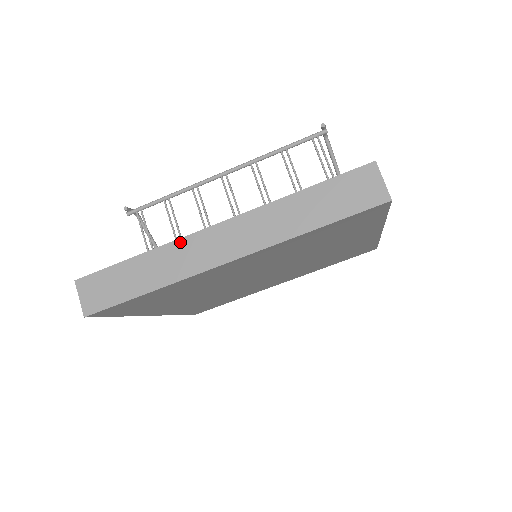
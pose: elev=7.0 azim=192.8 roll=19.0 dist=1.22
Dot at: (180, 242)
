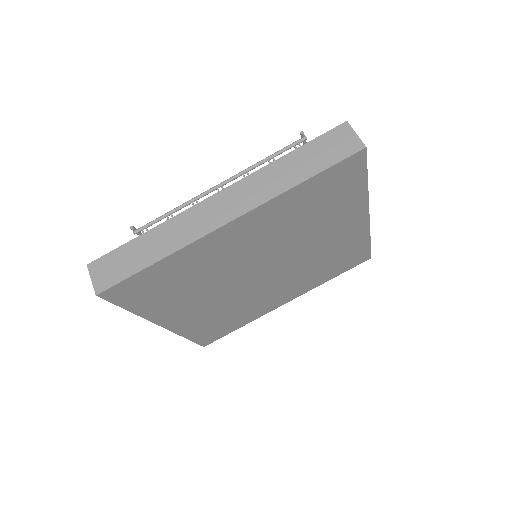
Dot at: (183, 214)
